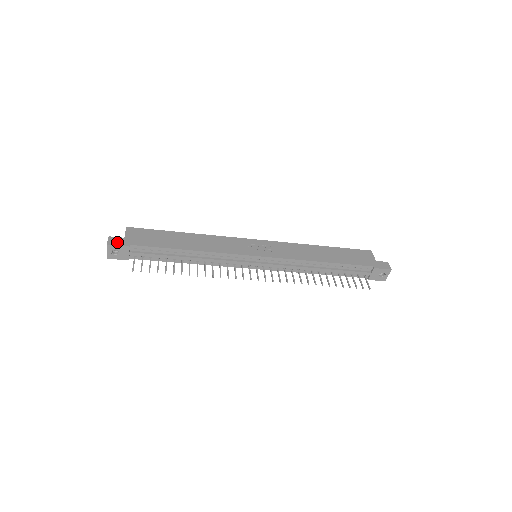
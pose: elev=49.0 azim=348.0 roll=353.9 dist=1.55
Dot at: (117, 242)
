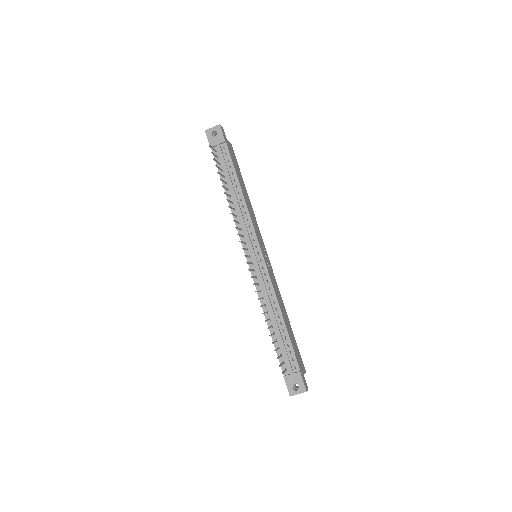
Dot at: (224, 133)
